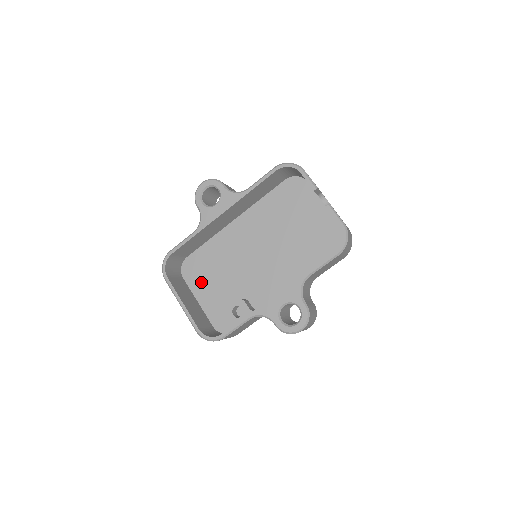
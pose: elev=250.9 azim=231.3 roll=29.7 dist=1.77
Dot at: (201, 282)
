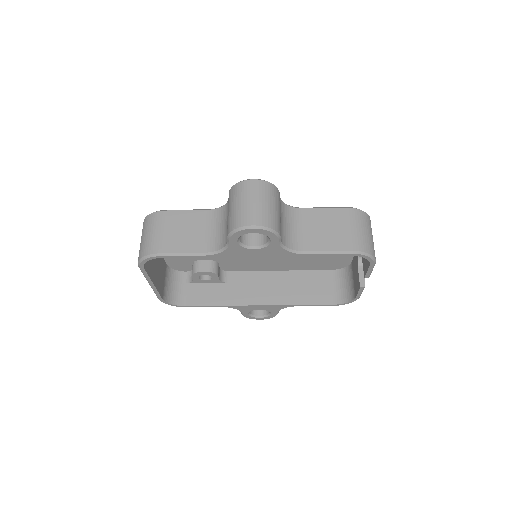
Dot at: occluded
